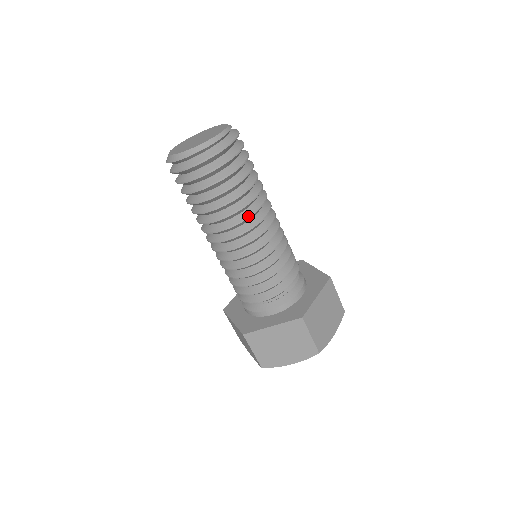
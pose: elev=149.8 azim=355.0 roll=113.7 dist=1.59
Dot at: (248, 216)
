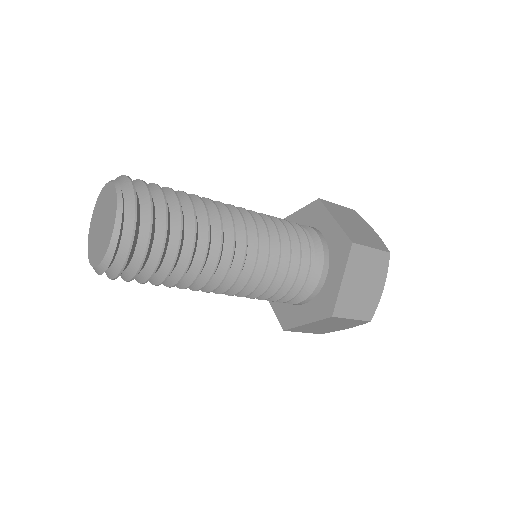
Dot at: (211, 274)
